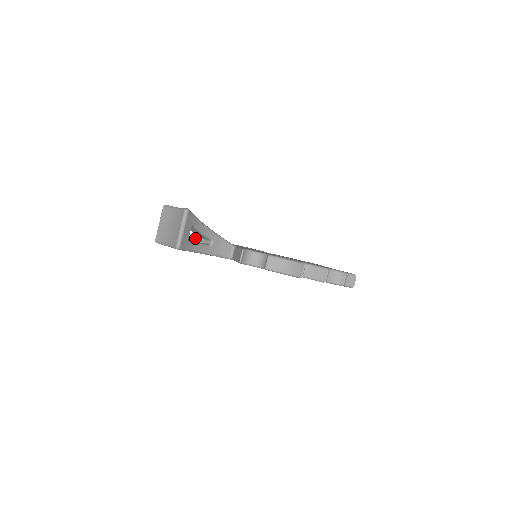
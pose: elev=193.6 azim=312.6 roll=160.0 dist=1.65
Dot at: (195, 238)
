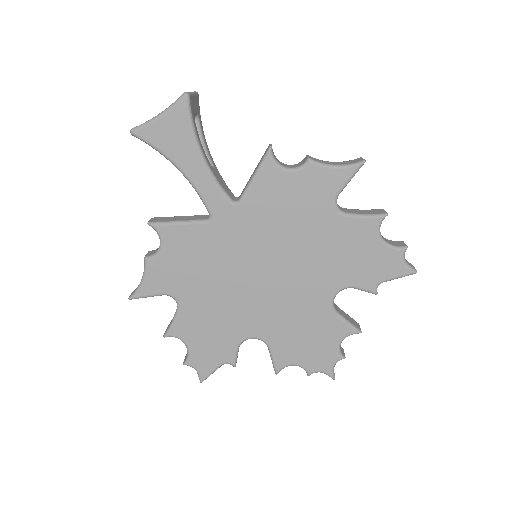
Dot at: (163, 217)
